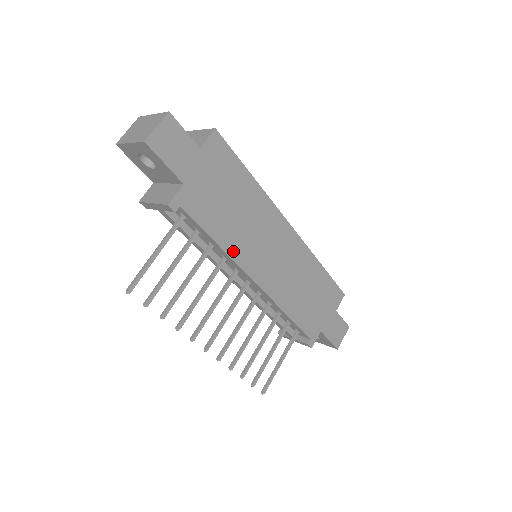
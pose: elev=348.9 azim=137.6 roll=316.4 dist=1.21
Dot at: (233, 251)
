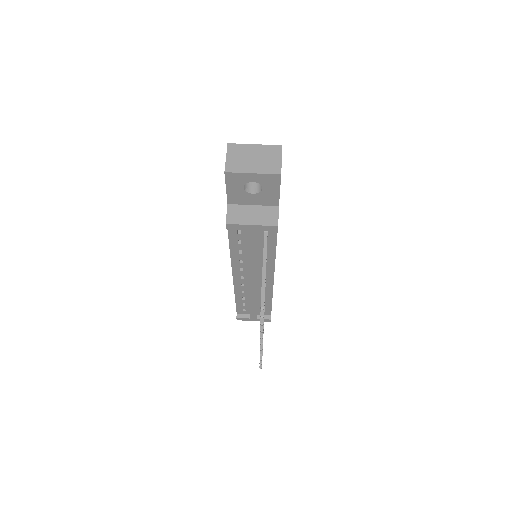
Dot at: occluded
